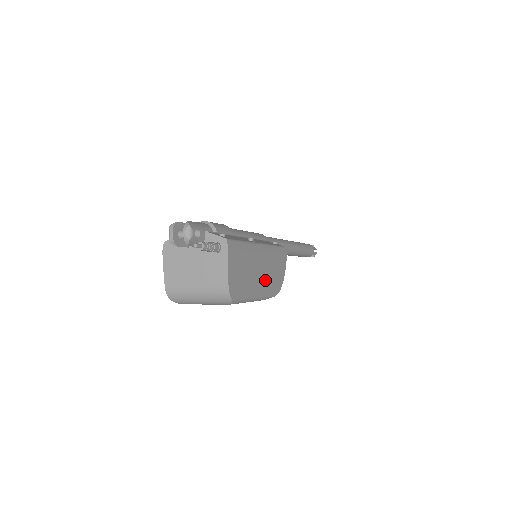
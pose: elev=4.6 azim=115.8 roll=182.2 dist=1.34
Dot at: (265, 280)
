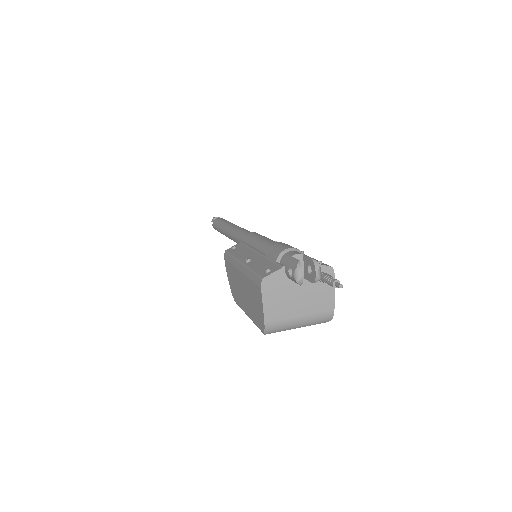
Dot at: occluded
